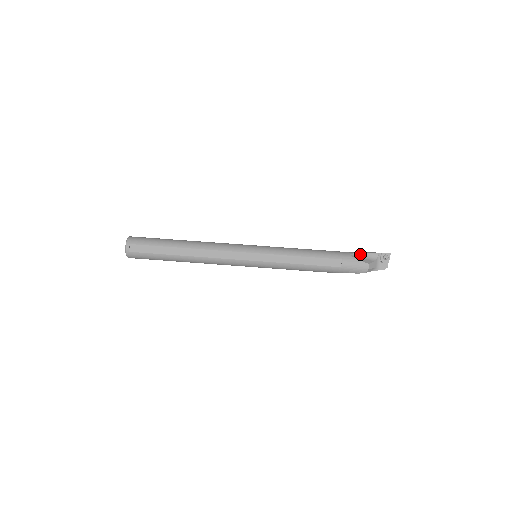
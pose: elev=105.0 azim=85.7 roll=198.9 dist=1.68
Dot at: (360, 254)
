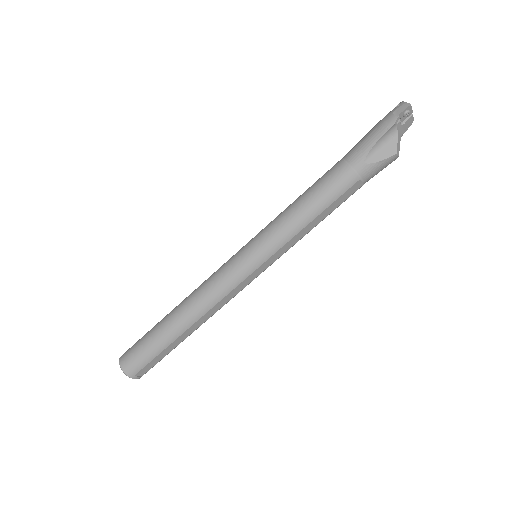
Dot at: (375, 147)
